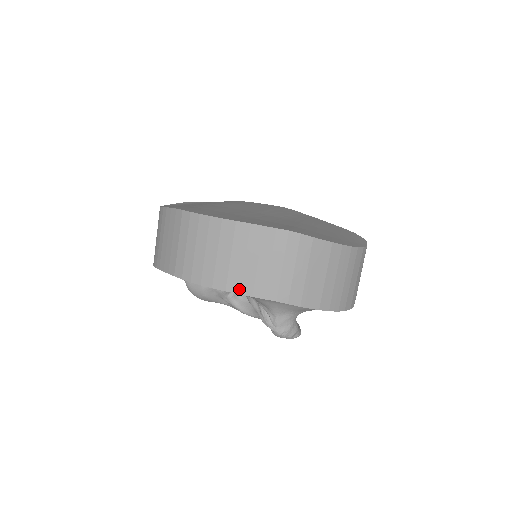
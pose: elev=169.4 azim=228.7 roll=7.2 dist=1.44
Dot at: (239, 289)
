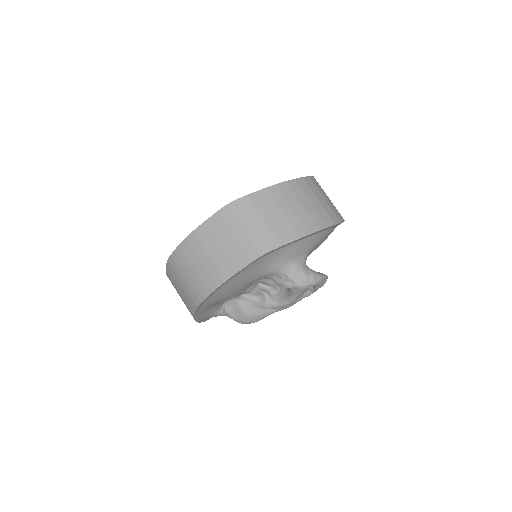
Dot at: (232, 271)
